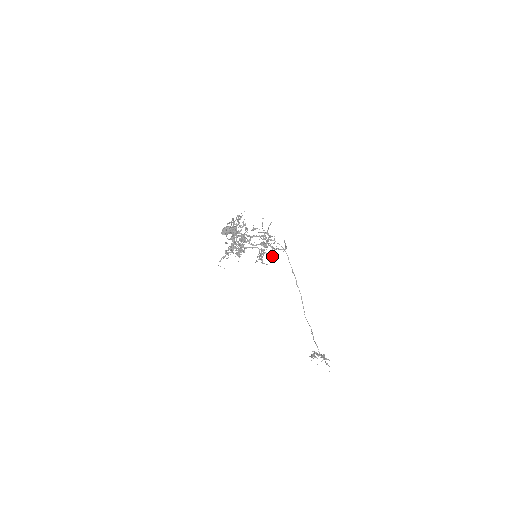
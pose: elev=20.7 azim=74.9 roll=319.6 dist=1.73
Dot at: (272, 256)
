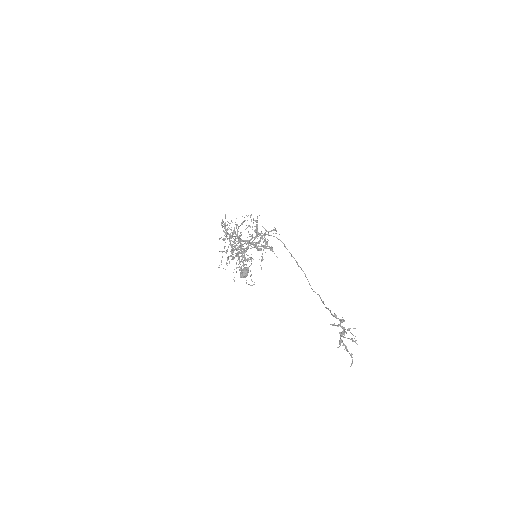
Dot at: (266, 243)
